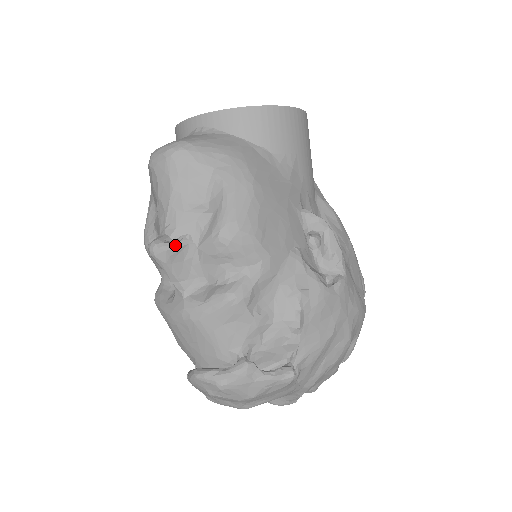
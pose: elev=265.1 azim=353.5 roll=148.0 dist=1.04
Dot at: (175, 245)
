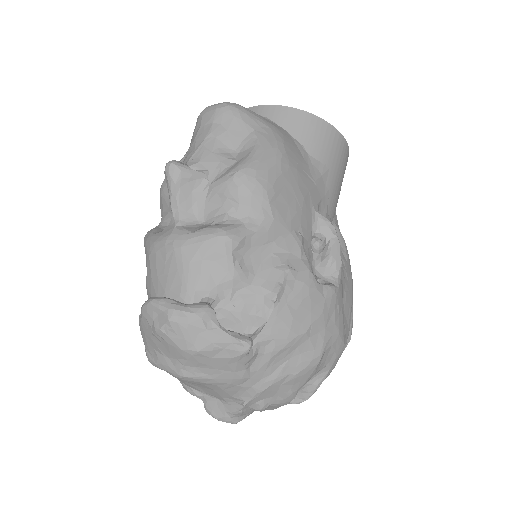
Dot at: (191, 171)
